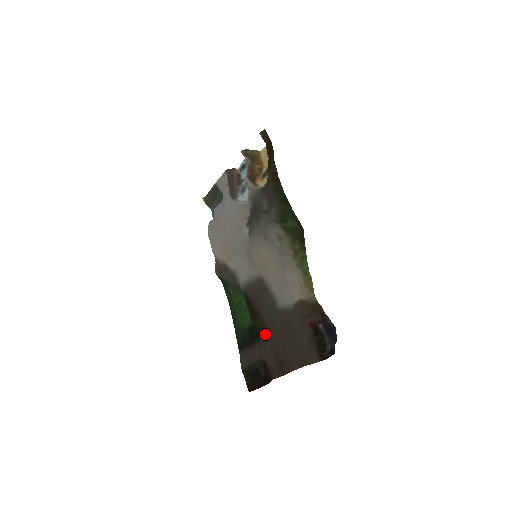
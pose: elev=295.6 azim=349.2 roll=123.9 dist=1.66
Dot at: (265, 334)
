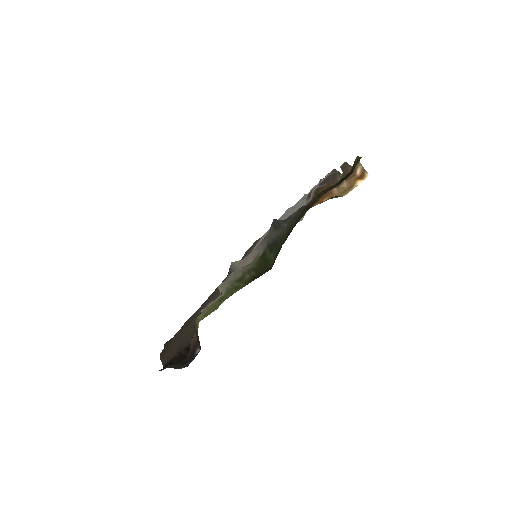
Dot at: occluded
